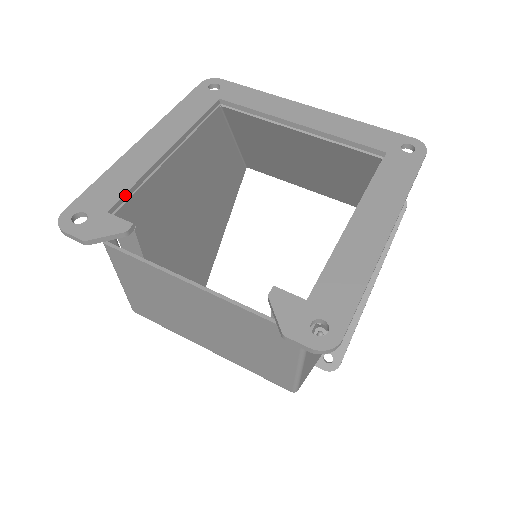
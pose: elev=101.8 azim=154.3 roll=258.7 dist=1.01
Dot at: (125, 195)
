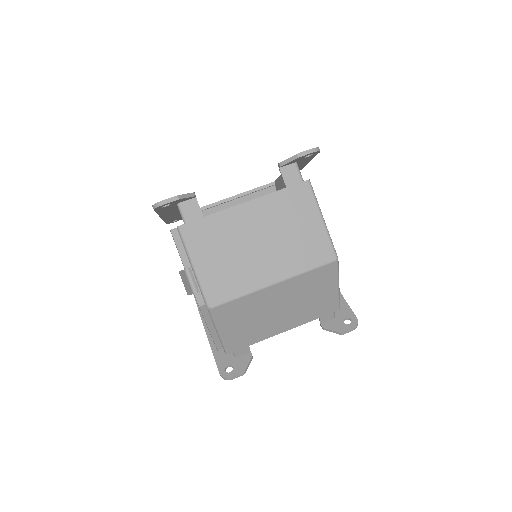
Dot at: occluded
